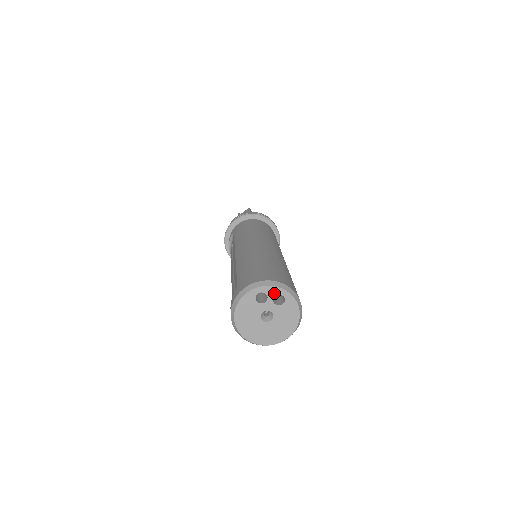
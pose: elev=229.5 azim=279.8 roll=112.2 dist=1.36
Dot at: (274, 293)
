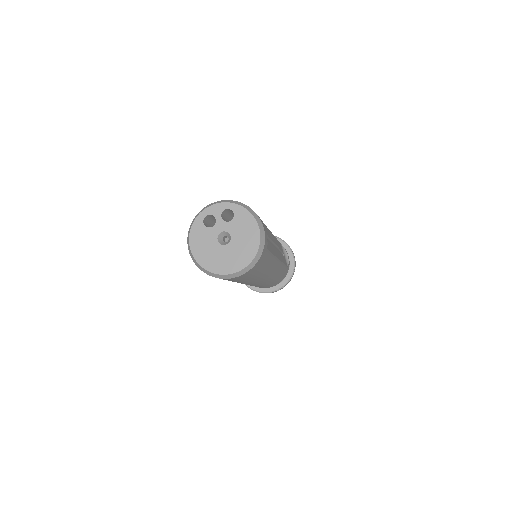
Dot at: (219, 211)
